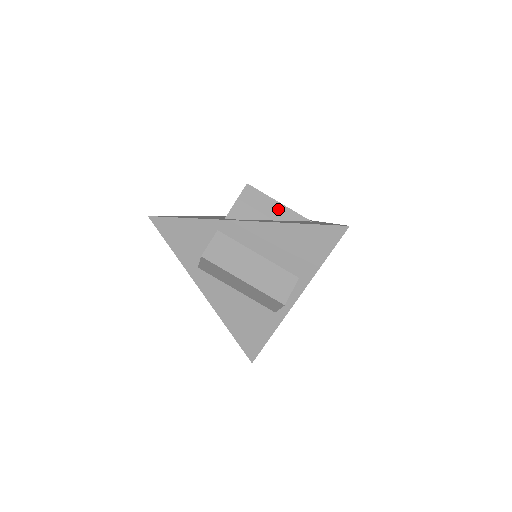
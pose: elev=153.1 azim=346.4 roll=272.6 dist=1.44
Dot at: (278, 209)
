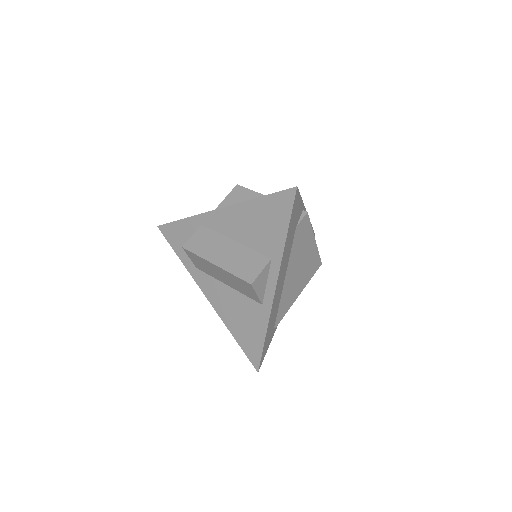
Dot at: occluded
